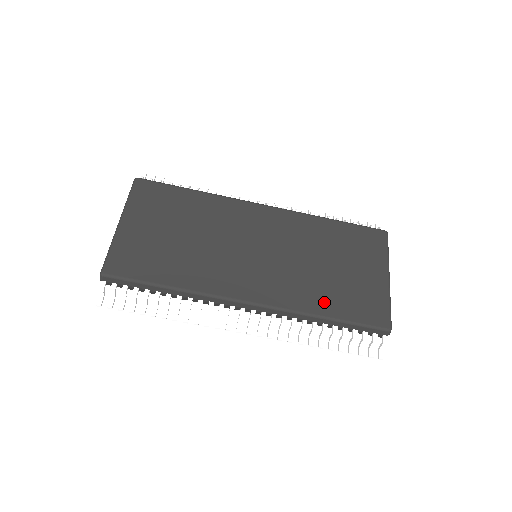
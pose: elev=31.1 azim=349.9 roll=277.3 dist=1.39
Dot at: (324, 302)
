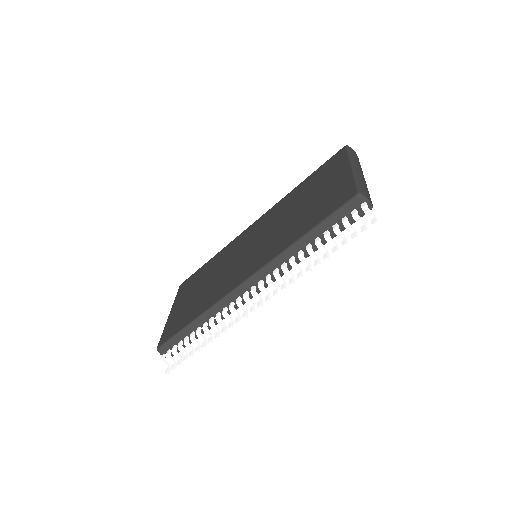
Dot at: (297, 231)
